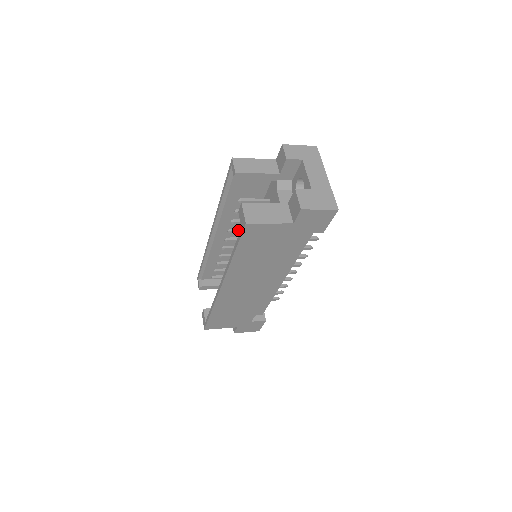
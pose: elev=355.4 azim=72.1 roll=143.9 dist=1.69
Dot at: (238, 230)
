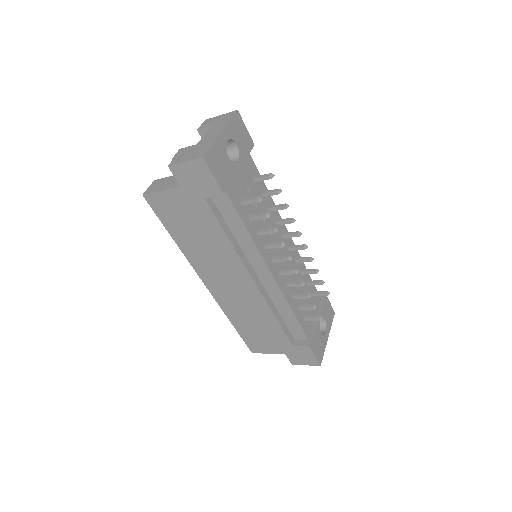
Dot at: occluded
